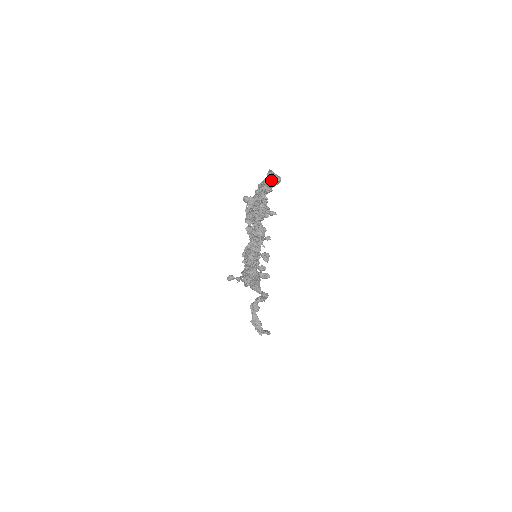
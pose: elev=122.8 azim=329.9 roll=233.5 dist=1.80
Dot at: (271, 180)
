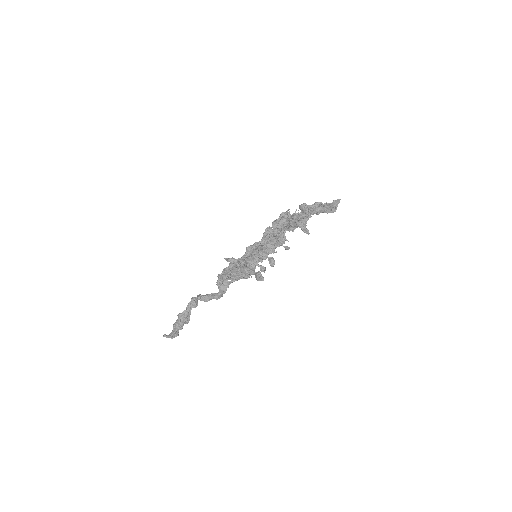
Dot at: (329, 207)
